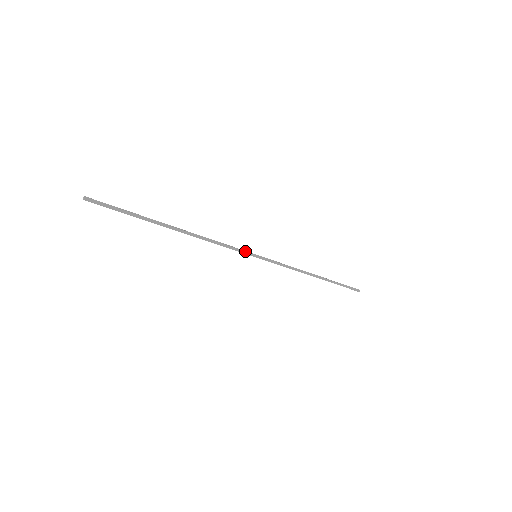
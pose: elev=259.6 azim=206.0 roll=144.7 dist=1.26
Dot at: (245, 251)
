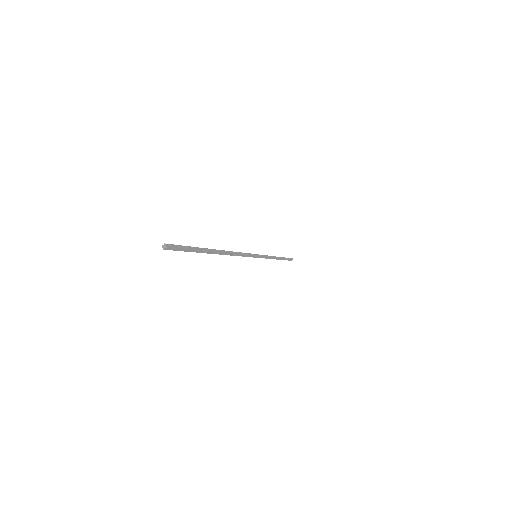
Dot at: (251, 254)
